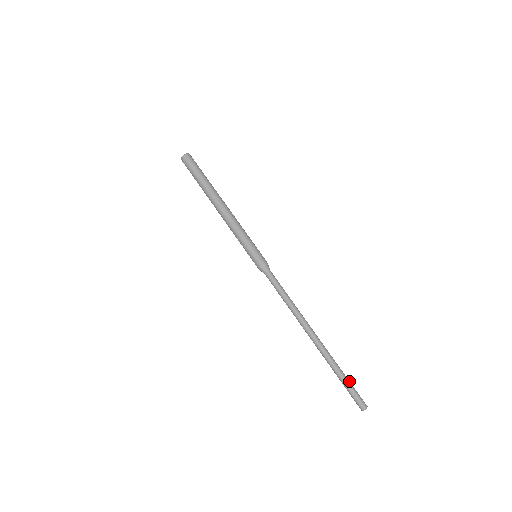
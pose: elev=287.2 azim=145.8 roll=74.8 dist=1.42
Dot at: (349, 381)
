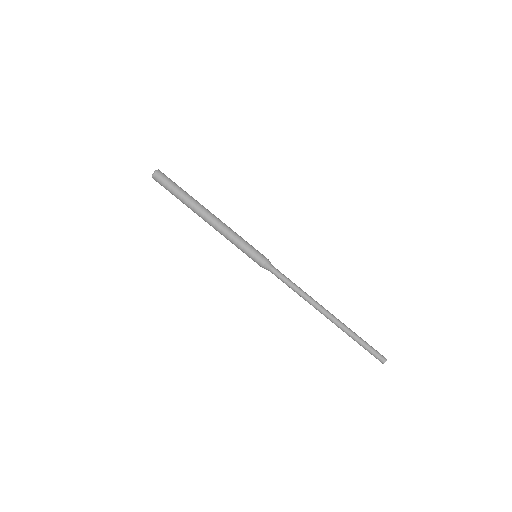
Dot at: (366, 345)
